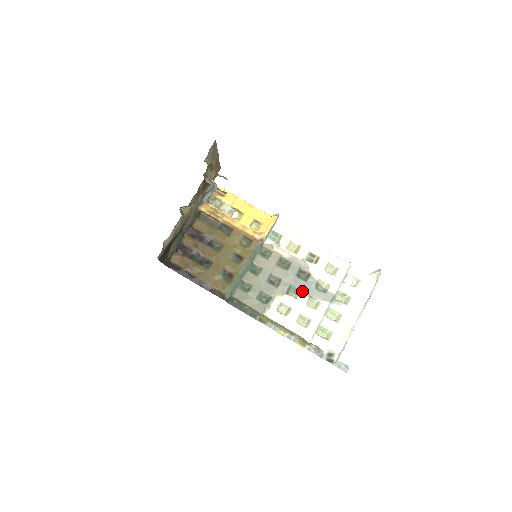
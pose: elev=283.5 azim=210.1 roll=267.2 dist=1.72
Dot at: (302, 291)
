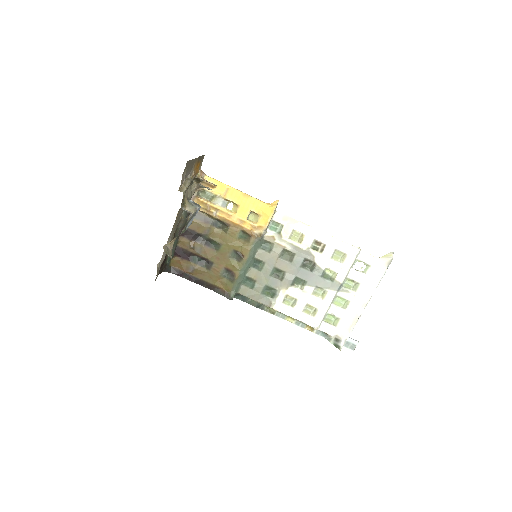
Dot at: (308, 282)
